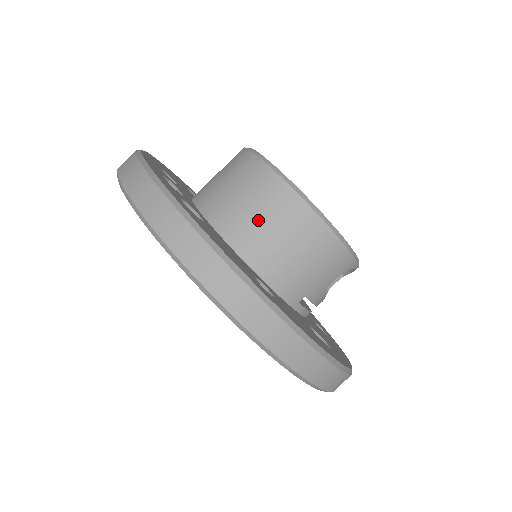
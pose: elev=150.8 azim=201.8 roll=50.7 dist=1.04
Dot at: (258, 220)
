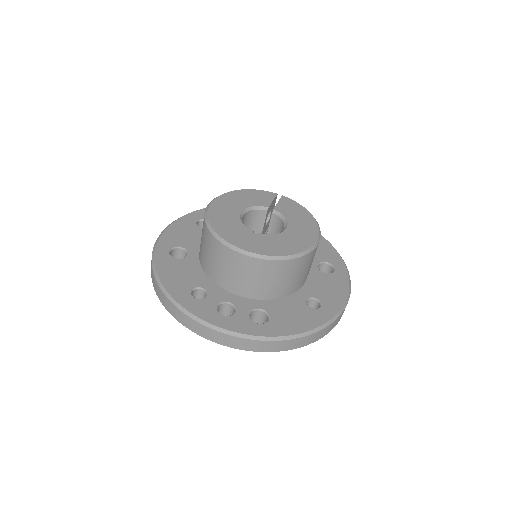
Dot at: (283, 282)
